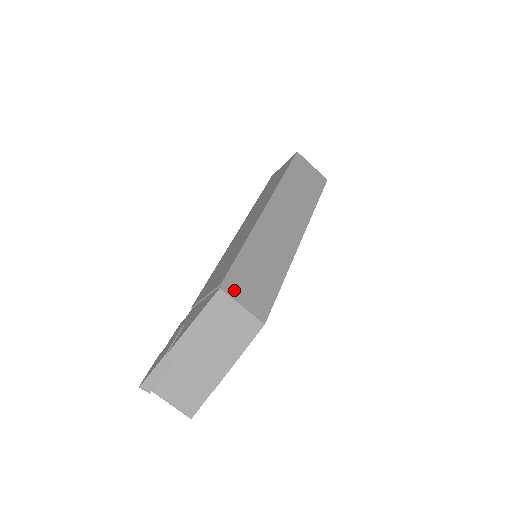
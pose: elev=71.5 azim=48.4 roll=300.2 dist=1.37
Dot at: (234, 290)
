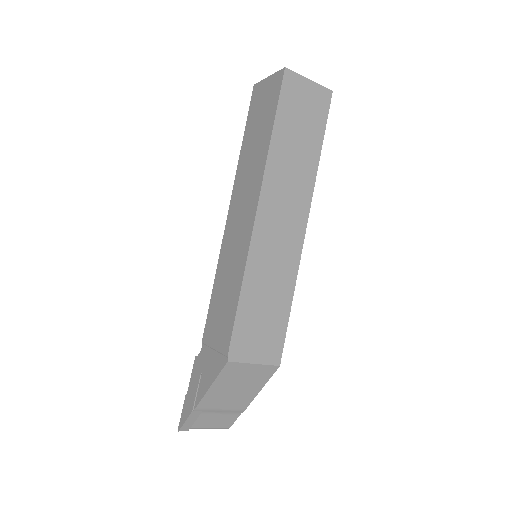
Dot at: (242, 352)
